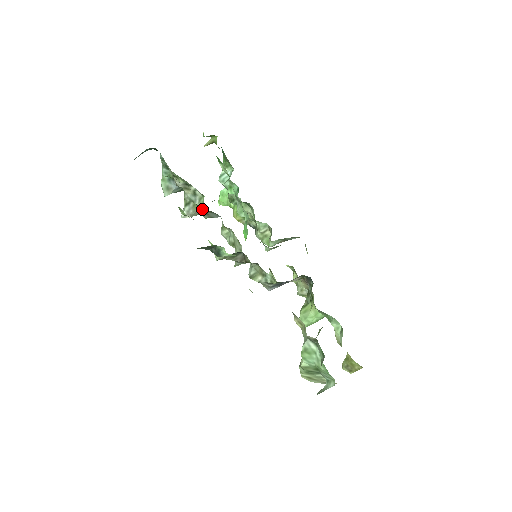
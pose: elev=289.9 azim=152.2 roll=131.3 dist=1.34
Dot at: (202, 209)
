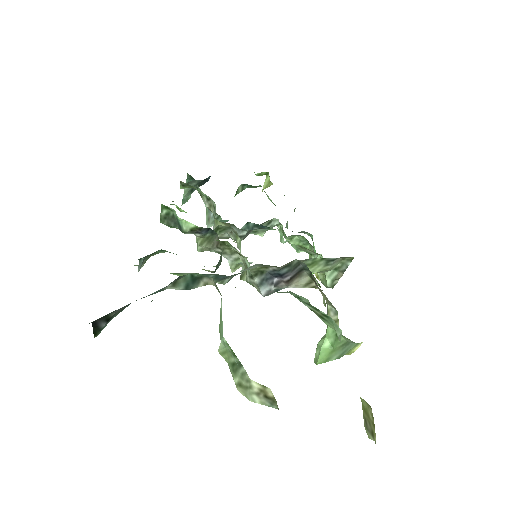
Dot at: (222, 224)
